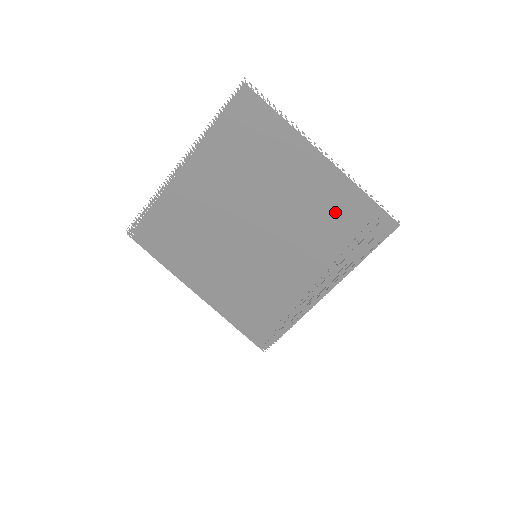
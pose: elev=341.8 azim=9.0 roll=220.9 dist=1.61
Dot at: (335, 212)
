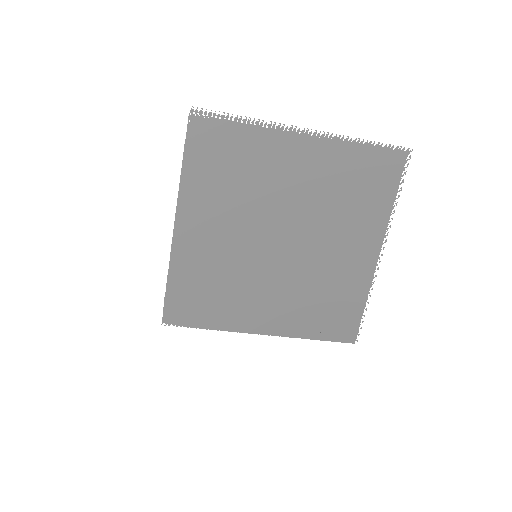
Dot at: (338, 293)
